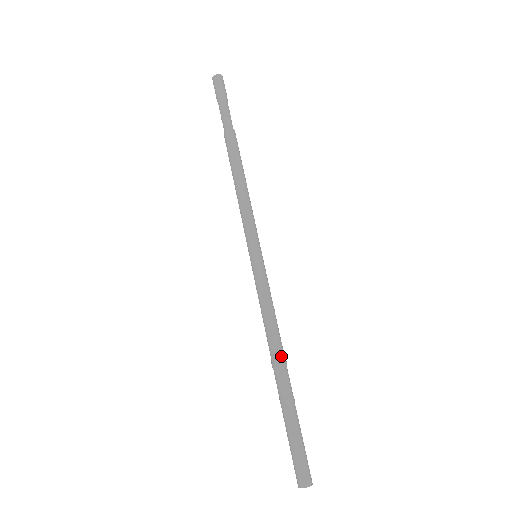
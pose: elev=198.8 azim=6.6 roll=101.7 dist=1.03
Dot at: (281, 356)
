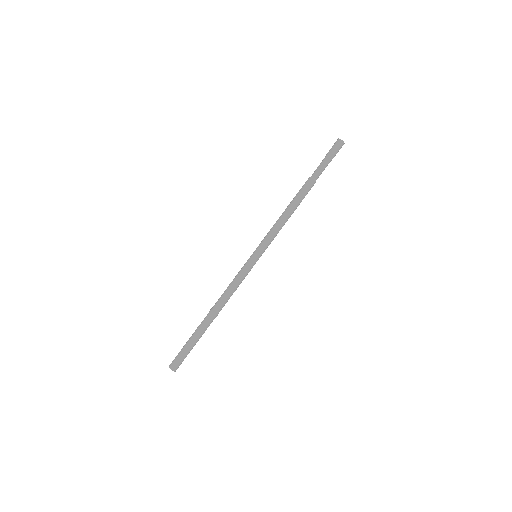
Dot at: (216, 310)
